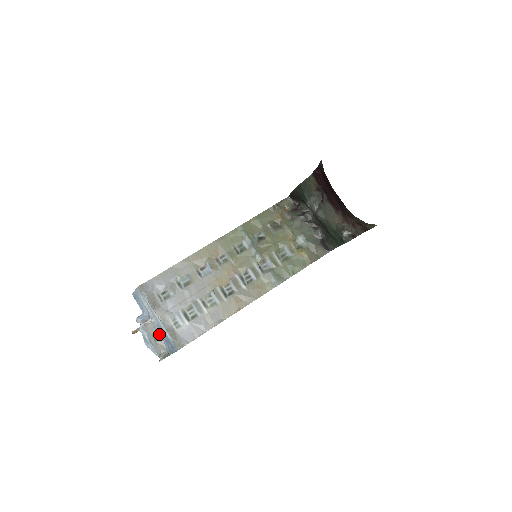
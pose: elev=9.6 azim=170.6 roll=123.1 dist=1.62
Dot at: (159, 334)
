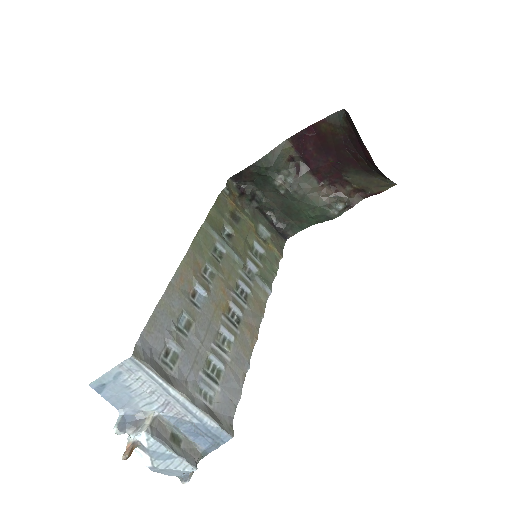
Dot at: (177, 432)
